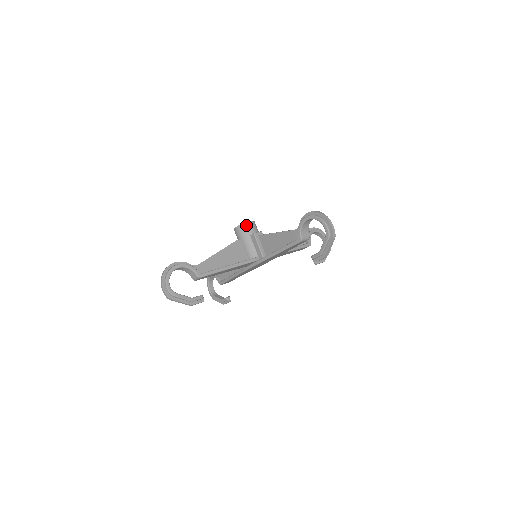
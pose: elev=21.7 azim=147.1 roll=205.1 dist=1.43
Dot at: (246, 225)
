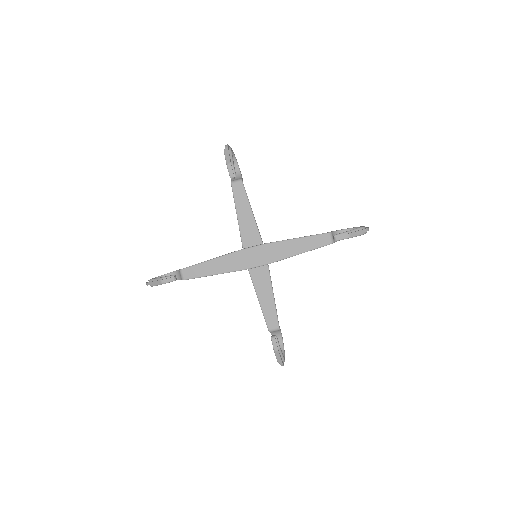
Dot at: occluded
